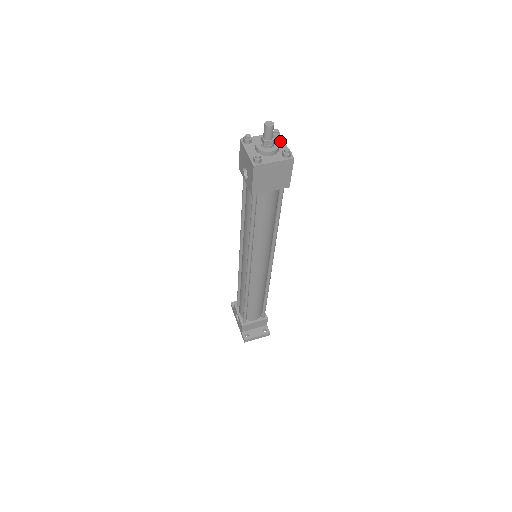
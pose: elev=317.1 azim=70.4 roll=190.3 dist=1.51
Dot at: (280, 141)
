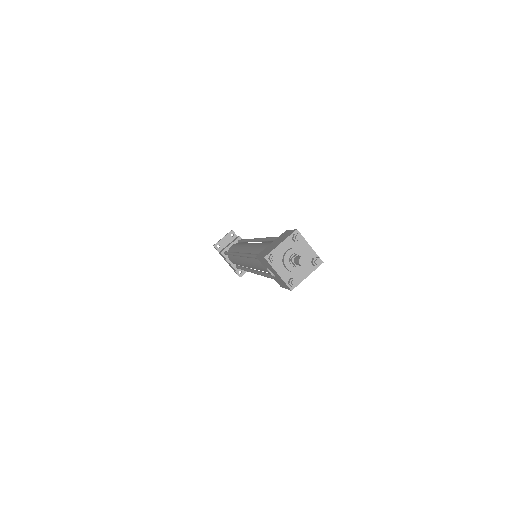
Dot at: (303, 243)
